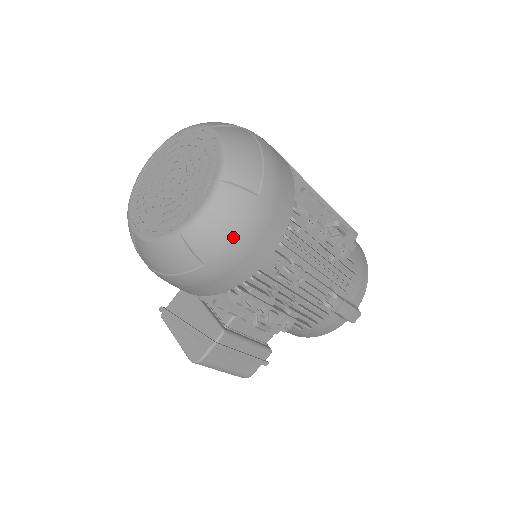
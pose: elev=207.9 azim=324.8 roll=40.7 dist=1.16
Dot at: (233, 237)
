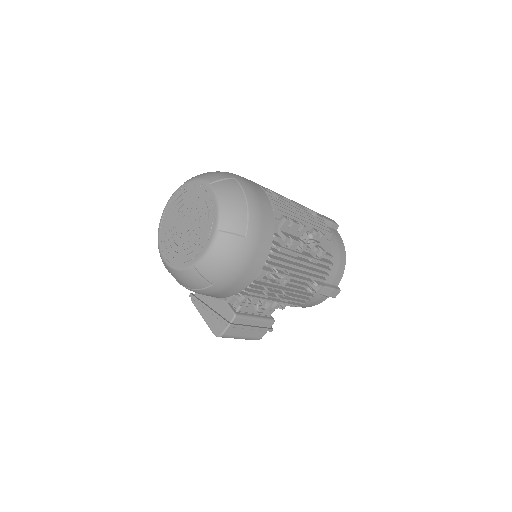
Dot at: (230, 267)
